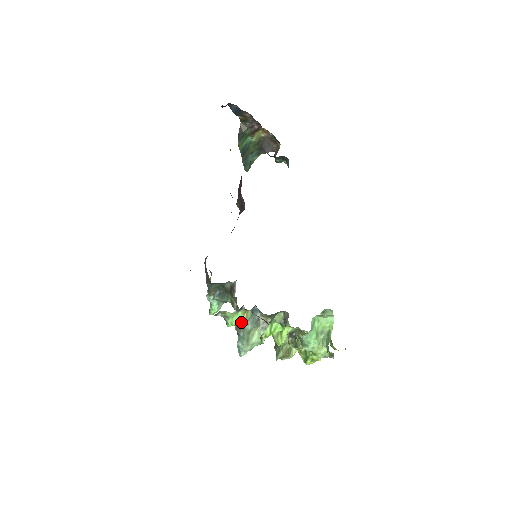
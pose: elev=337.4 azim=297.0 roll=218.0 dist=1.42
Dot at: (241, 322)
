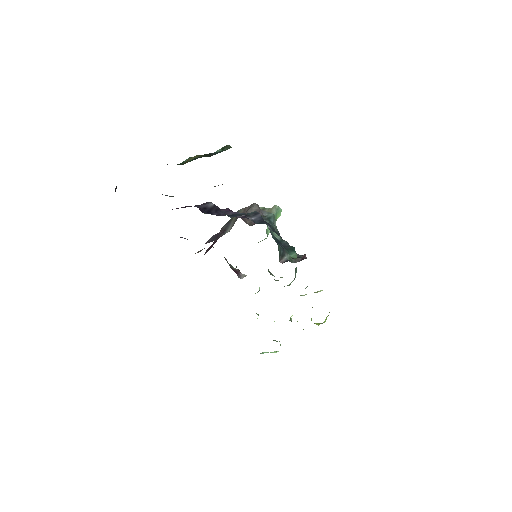
Dot at: occluded
